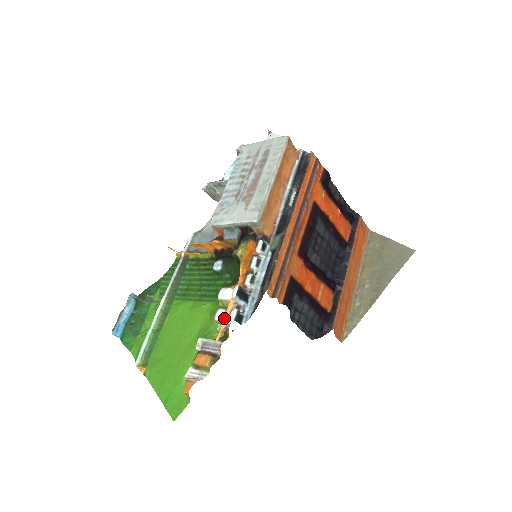
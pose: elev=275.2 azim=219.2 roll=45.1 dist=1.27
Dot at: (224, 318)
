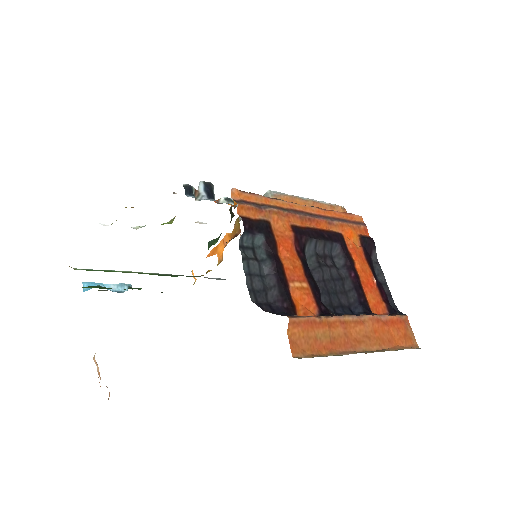
Dot at: occluded
